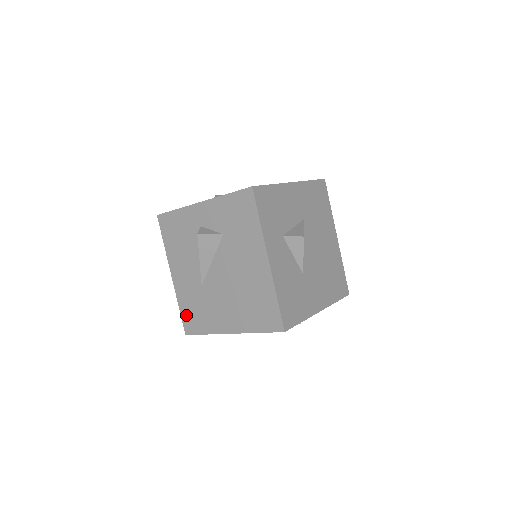
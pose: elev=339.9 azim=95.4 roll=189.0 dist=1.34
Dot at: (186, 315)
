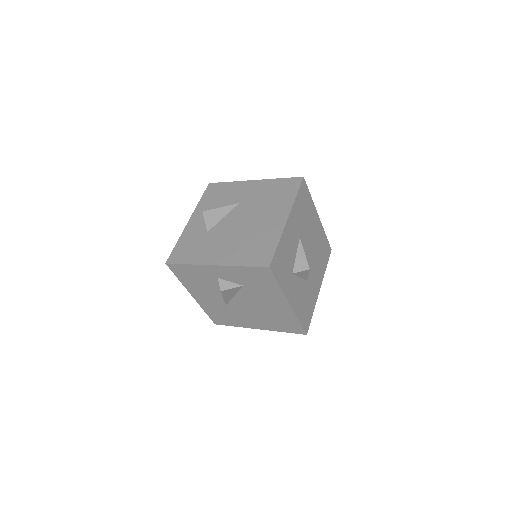
Dot at: (213, 316)
